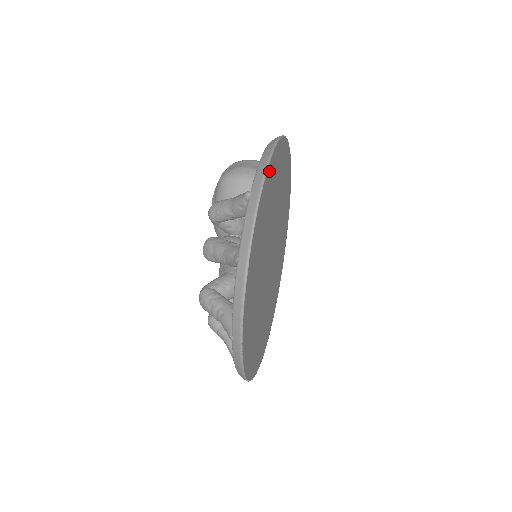
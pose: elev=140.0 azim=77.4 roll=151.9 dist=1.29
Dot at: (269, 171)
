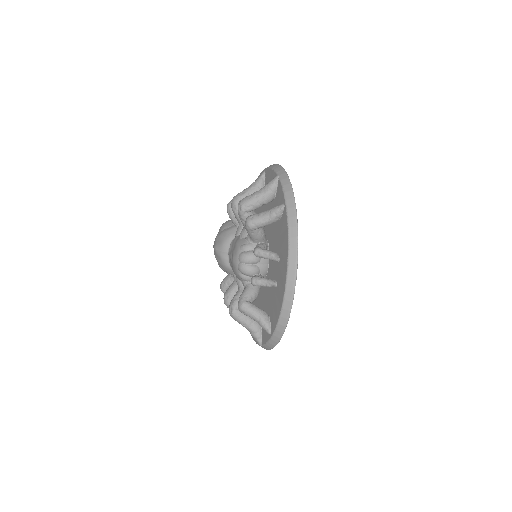
Dot at: occluded
